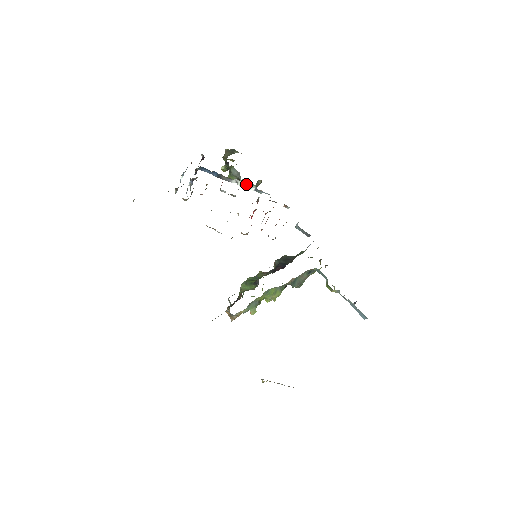
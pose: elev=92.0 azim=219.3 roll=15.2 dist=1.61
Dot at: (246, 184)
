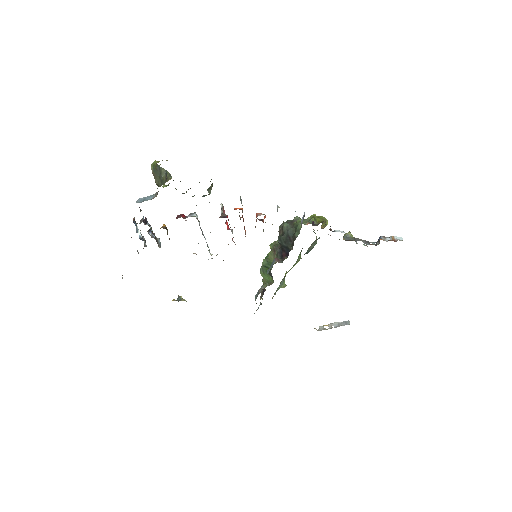
Dot at: occluded
